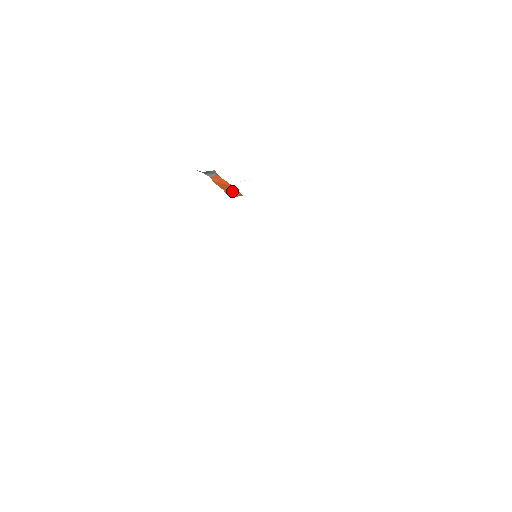
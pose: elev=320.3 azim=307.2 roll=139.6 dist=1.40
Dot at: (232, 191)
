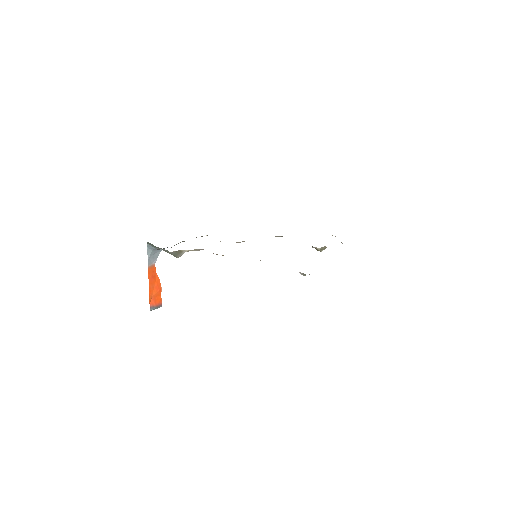
Dot at: (155, 297)
